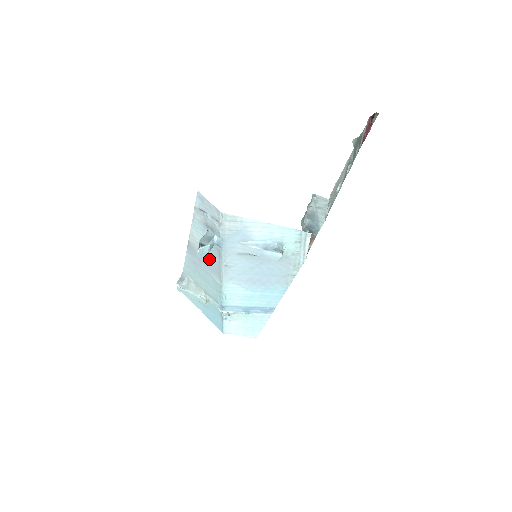
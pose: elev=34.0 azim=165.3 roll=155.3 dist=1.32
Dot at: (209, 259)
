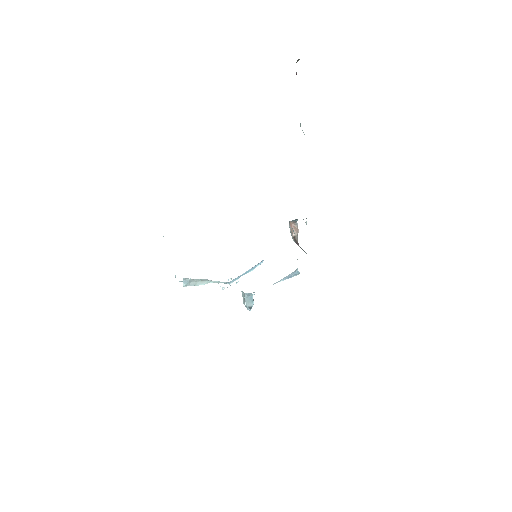
Dot at: occluded
